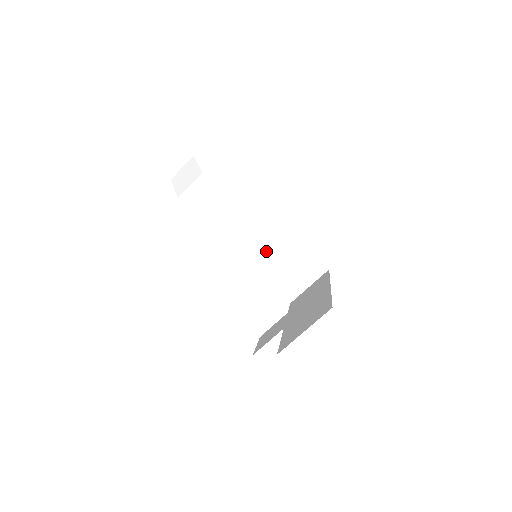
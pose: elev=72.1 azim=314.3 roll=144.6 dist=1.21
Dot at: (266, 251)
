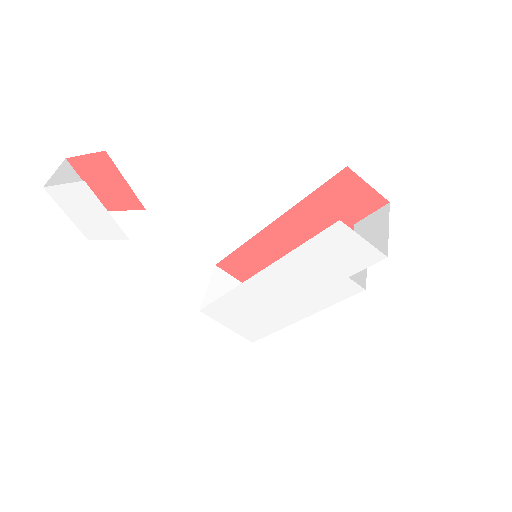
Dot at: (210, 297)
